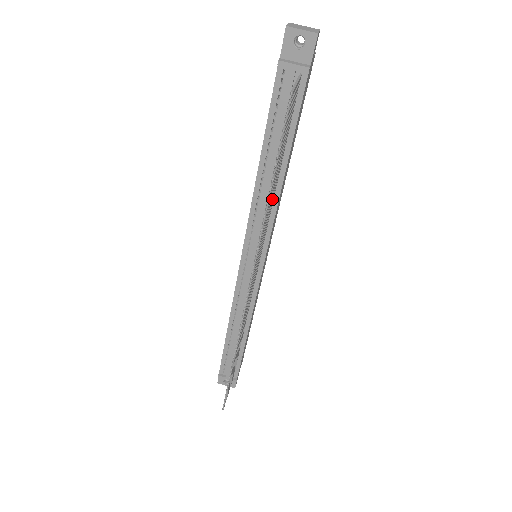
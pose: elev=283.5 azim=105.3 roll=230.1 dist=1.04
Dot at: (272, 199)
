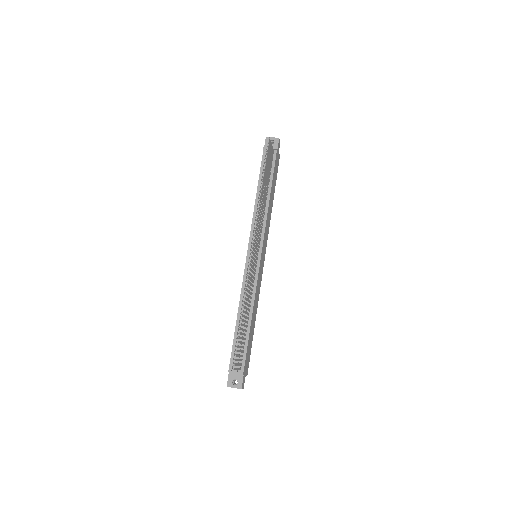
Dot at: (264, 207)
